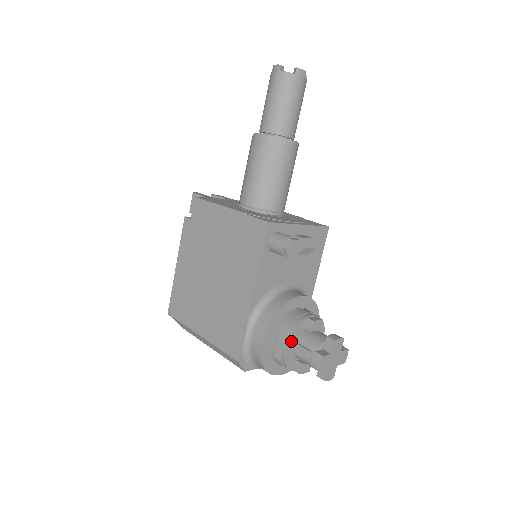
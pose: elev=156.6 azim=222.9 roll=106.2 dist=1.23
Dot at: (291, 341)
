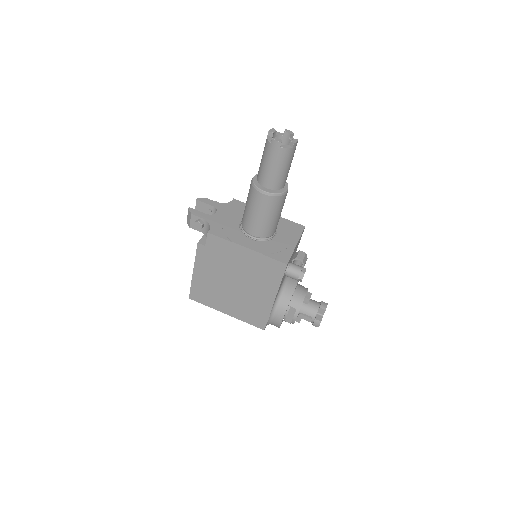
Dot at: (298, 314)
